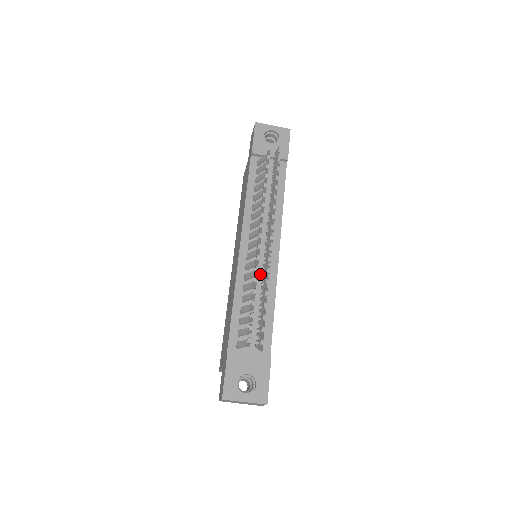
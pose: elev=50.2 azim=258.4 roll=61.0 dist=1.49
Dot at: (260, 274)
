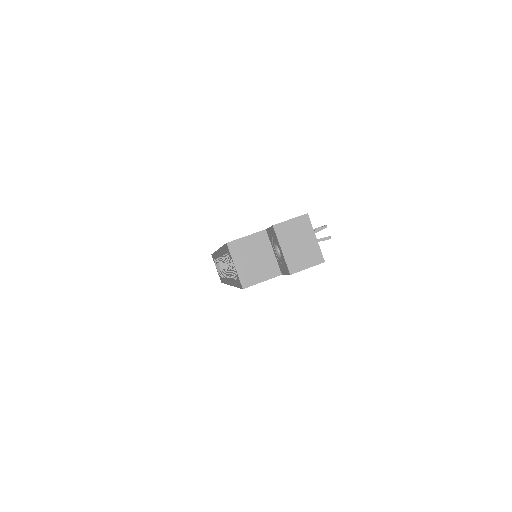
Dot at: occluded
